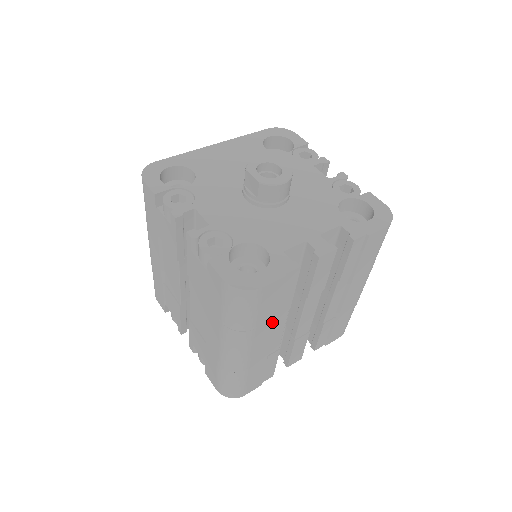
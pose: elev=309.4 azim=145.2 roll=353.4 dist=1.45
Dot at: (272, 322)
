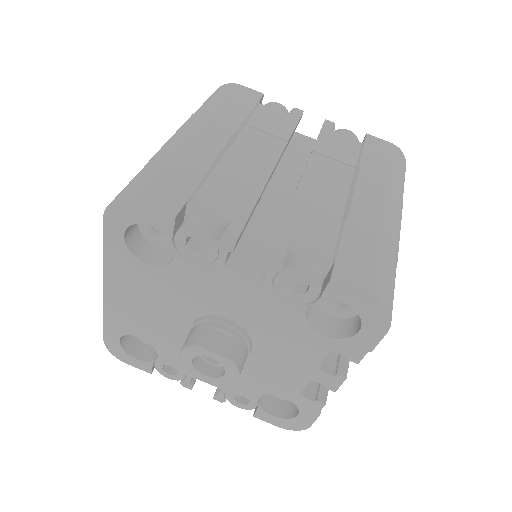
Dot at: occluded
